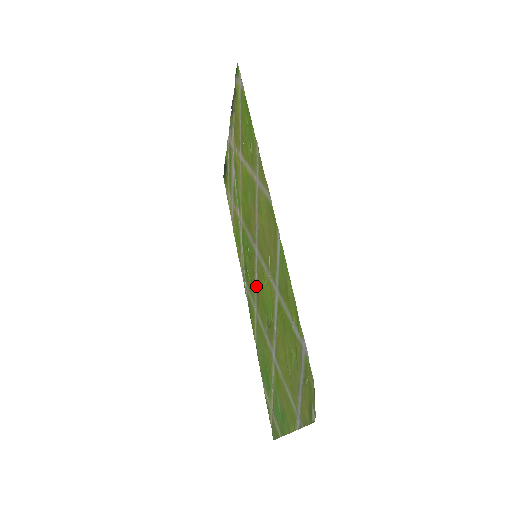
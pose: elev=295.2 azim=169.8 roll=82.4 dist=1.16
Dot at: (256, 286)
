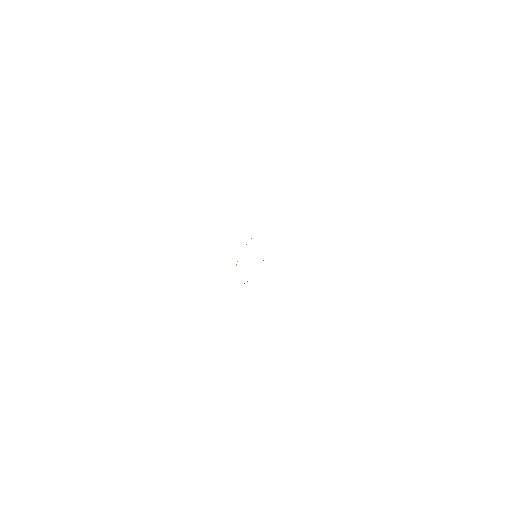
Dot at: occluded
